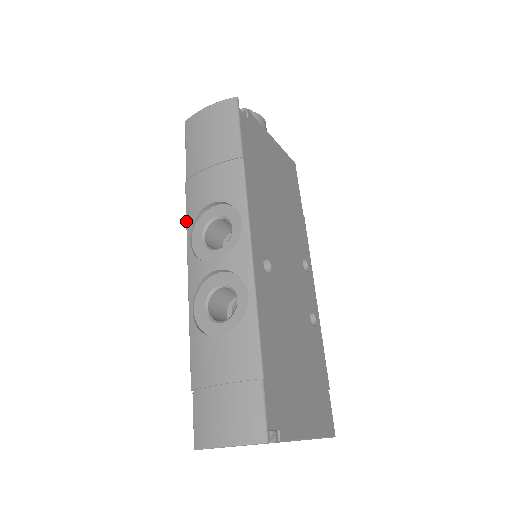
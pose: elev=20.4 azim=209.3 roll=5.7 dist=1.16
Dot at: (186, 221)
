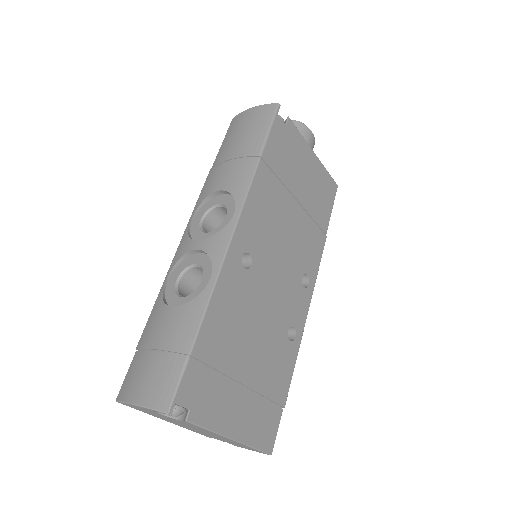
Dot at: (196, 203)
